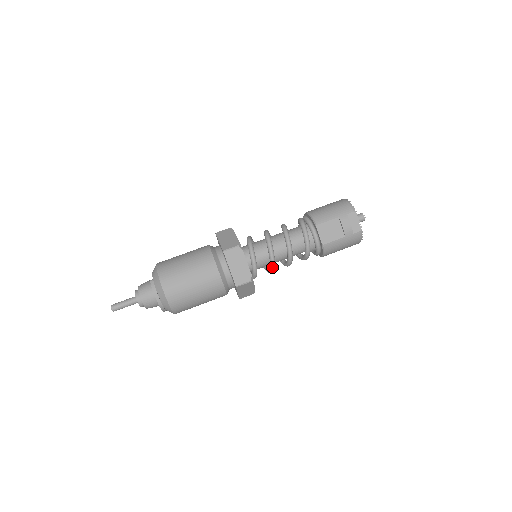
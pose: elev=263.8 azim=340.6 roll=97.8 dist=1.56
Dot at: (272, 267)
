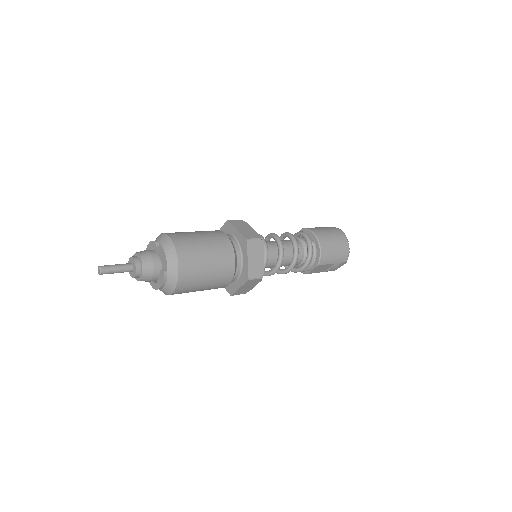
Dot at: occluded
